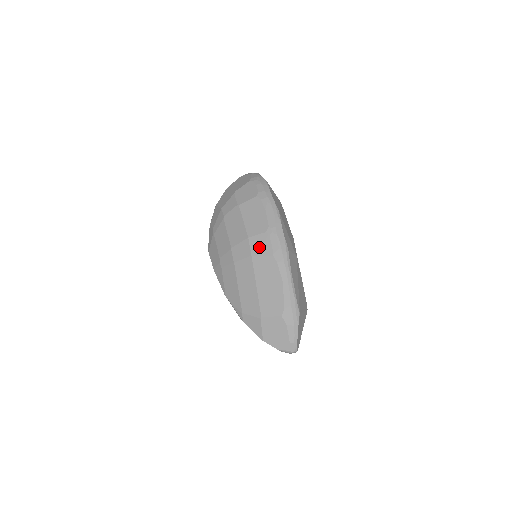
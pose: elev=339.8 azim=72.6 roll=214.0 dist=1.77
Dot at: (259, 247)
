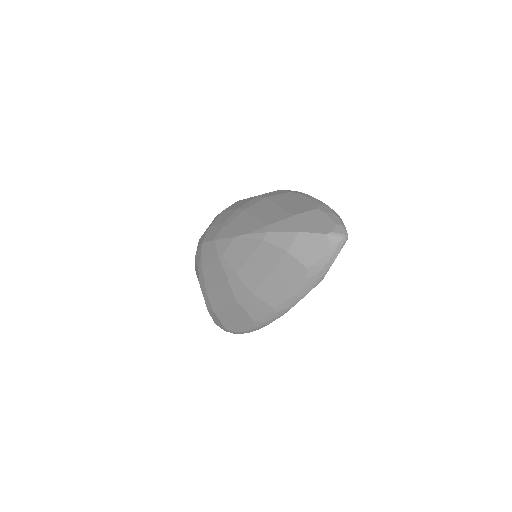
Dot at: (272, 194)
